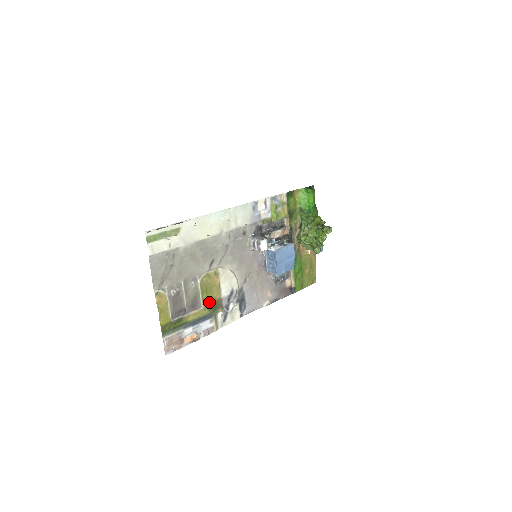
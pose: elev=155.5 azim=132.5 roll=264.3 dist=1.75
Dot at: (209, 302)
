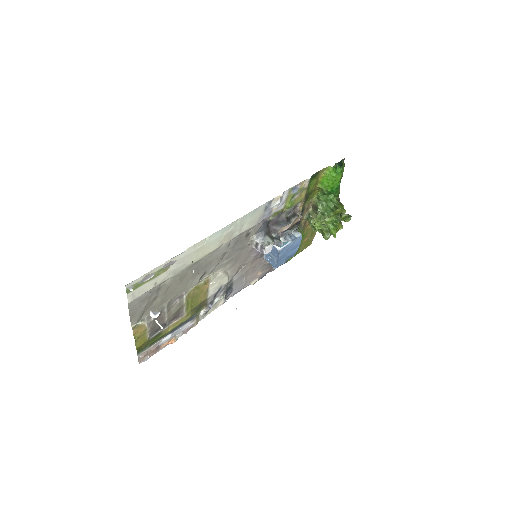
Dot at: (193, 307)
